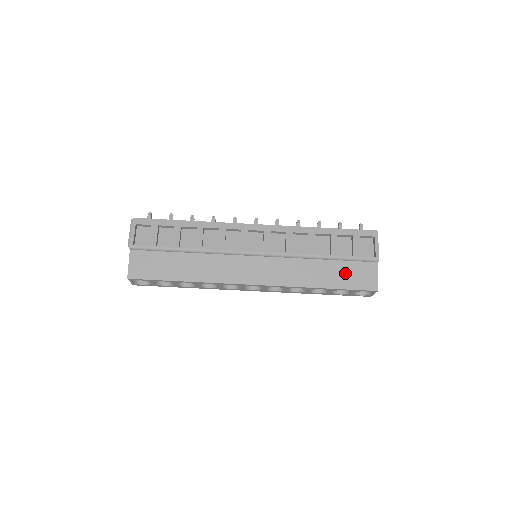
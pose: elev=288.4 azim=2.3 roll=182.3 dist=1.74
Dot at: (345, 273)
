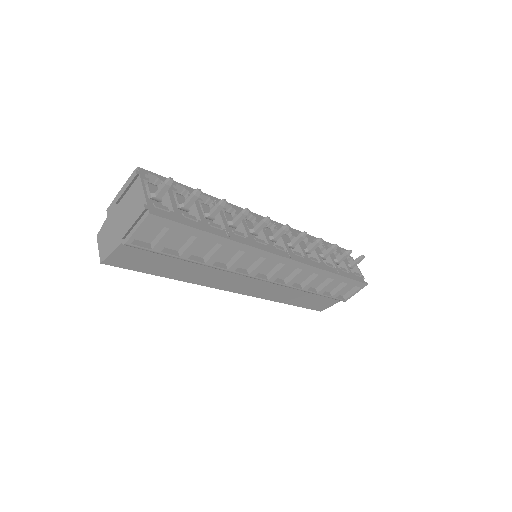
Dot at: (313, 301)
